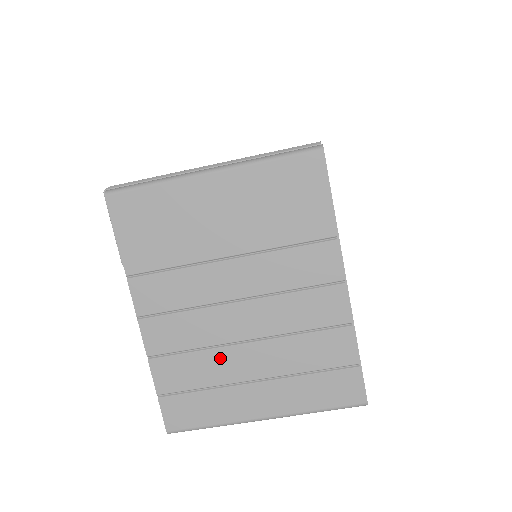
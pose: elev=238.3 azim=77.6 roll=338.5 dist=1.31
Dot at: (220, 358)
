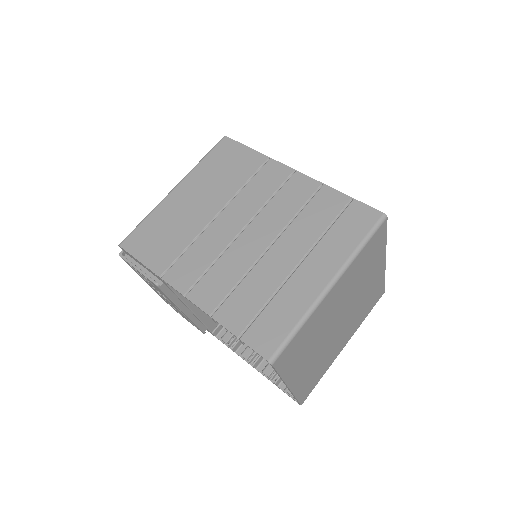
Dot at: (261, 272)
